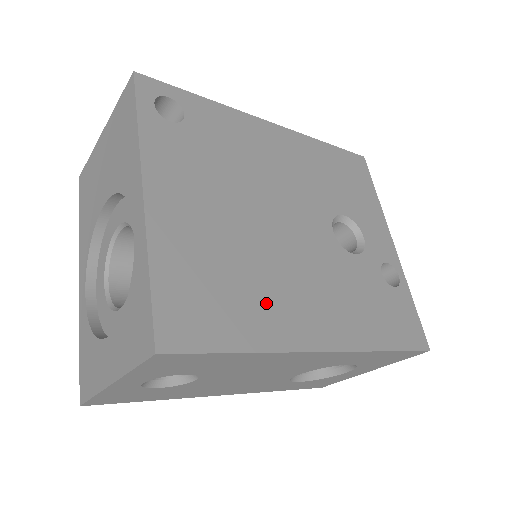
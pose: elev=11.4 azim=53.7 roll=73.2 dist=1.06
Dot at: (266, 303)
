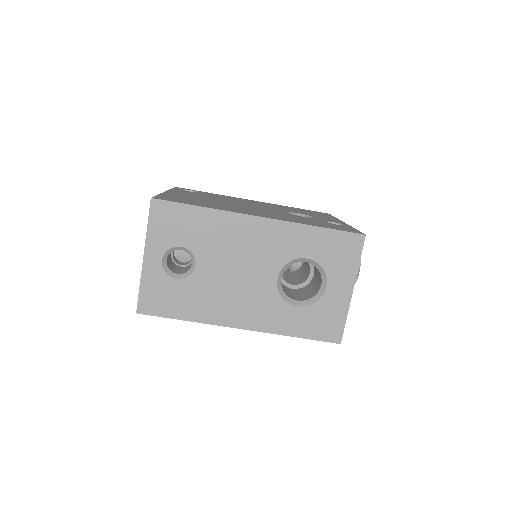
Dot at: (223, 207)
